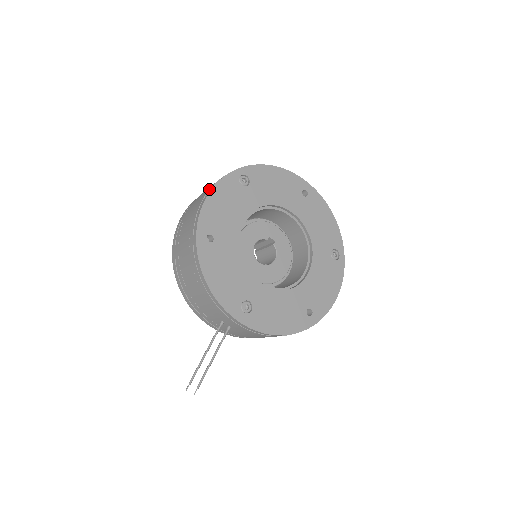
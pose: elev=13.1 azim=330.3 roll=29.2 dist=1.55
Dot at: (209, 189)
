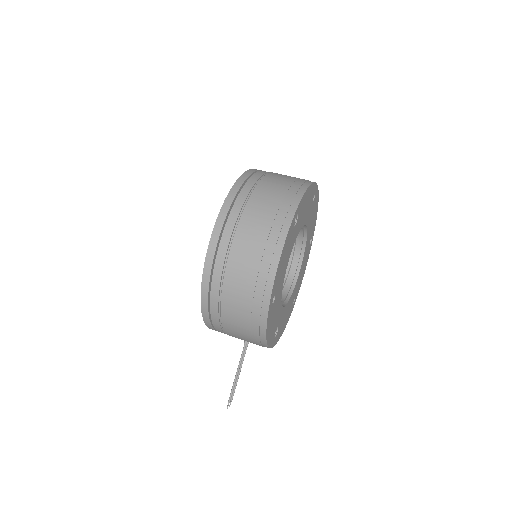
Dot at: (275, 246)
